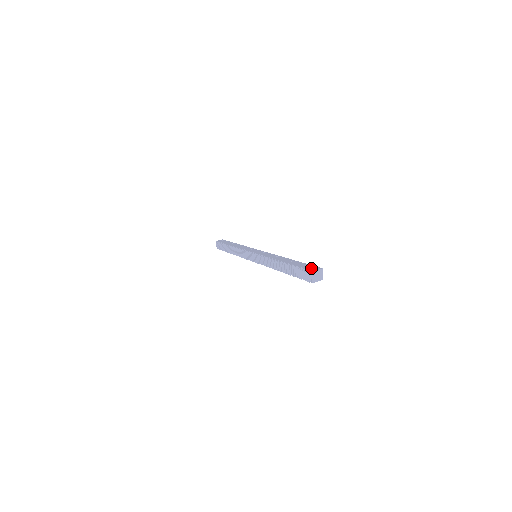
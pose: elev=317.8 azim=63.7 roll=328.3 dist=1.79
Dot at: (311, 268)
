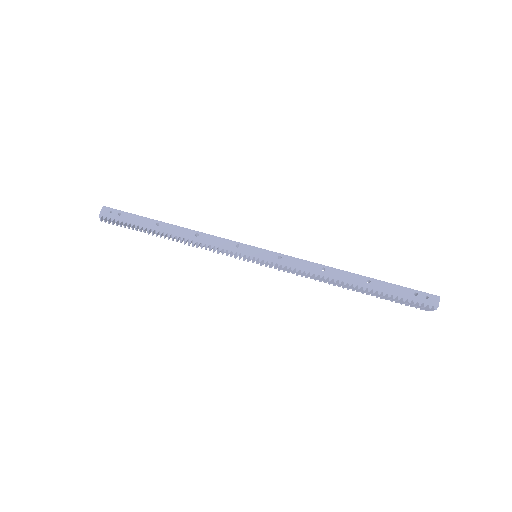
Dot at: (425, 300)
